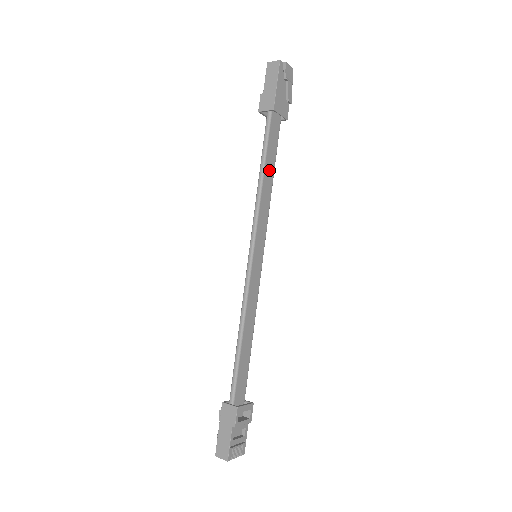
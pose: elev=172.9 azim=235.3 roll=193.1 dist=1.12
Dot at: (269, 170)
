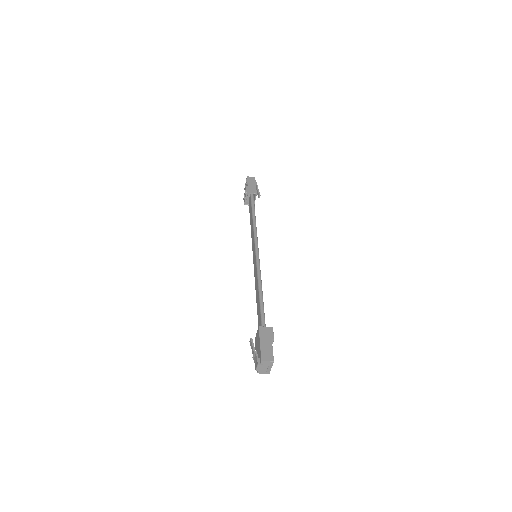
Dot at: occluded
